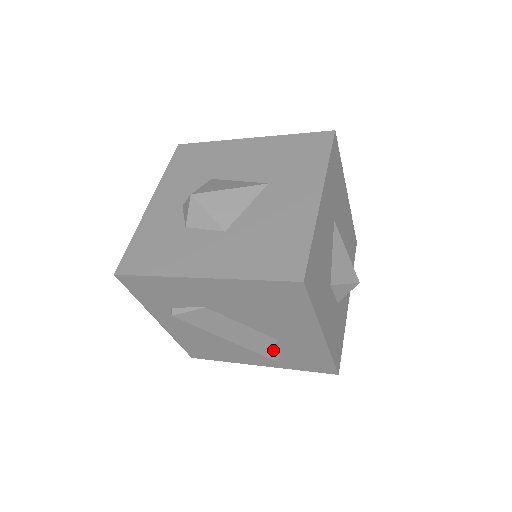
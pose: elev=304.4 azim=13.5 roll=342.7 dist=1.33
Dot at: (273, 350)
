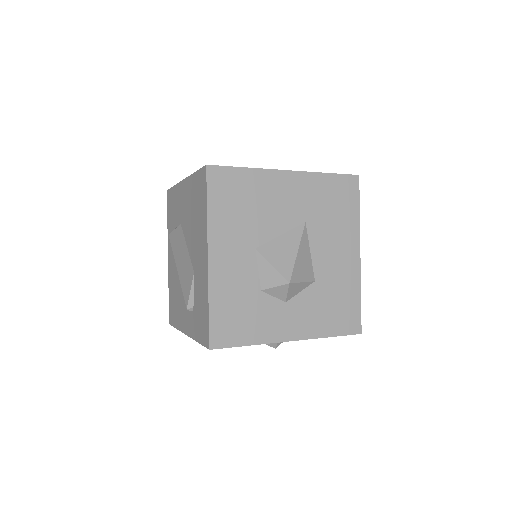
Dot at: (190, 290)
